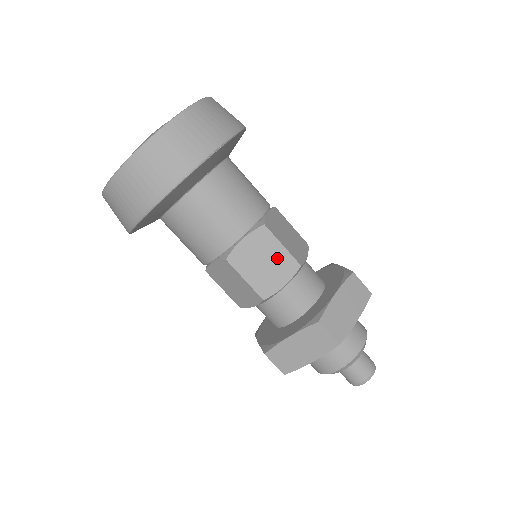
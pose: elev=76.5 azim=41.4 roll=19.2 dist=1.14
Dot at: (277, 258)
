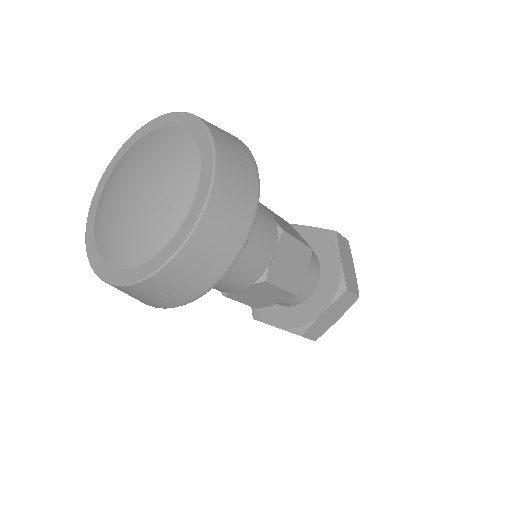
Dot at: (298, 254)
